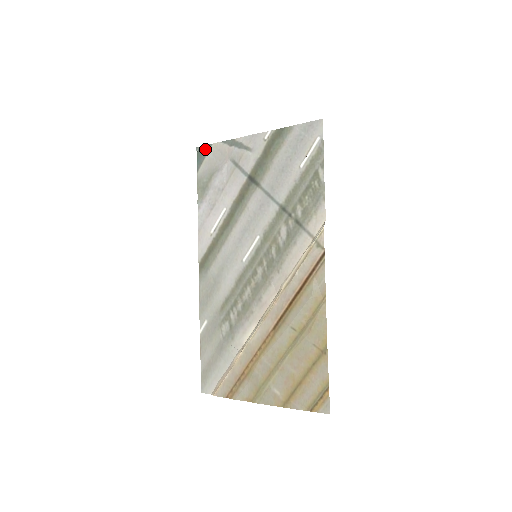
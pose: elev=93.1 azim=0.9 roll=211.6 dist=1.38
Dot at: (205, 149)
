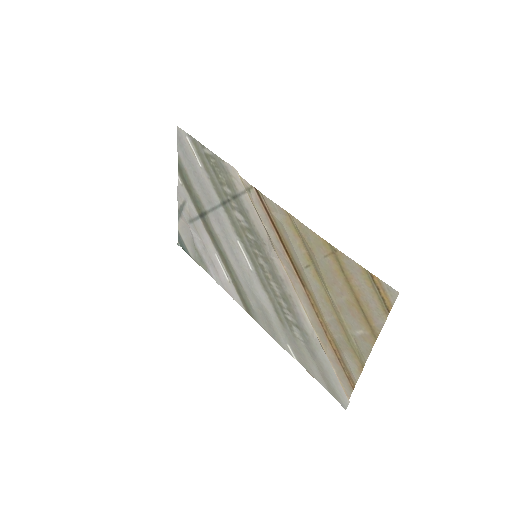
Dot at: (180, 238)
